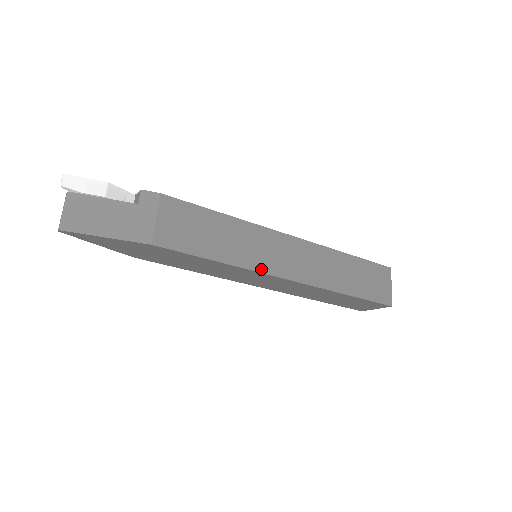
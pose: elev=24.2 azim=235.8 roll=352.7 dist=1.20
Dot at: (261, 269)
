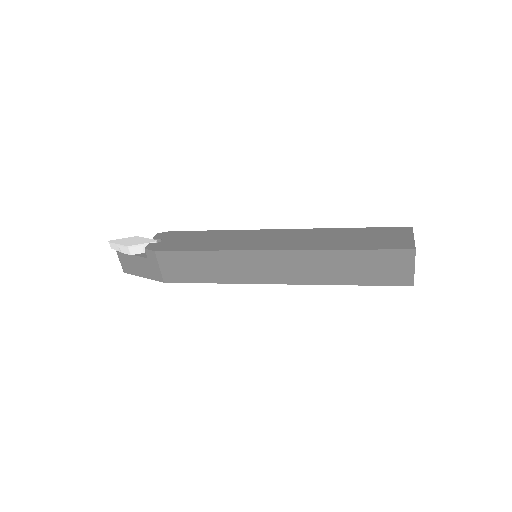
Dot at: (248, 281)
